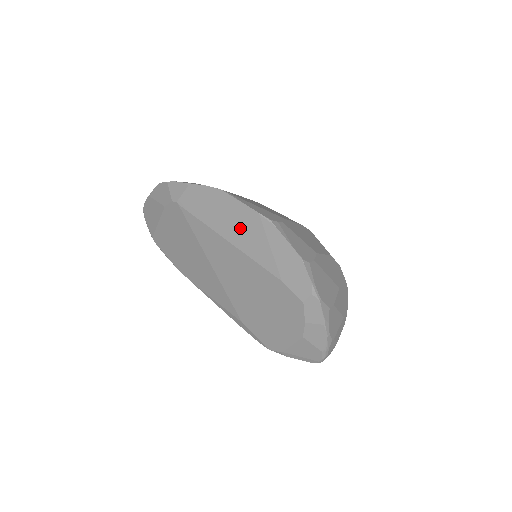
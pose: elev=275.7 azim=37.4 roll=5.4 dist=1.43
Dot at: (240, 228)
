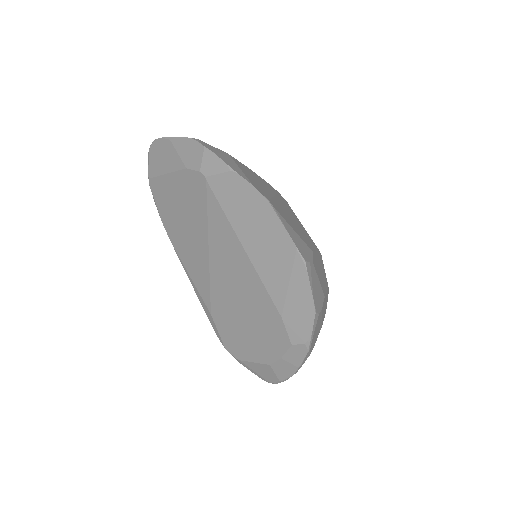
Dot at: (266, 247)
